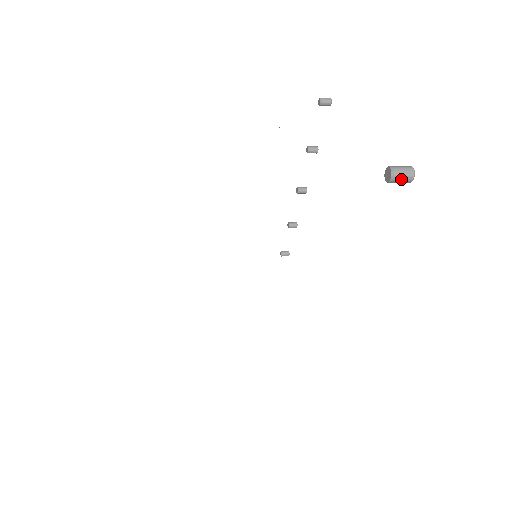
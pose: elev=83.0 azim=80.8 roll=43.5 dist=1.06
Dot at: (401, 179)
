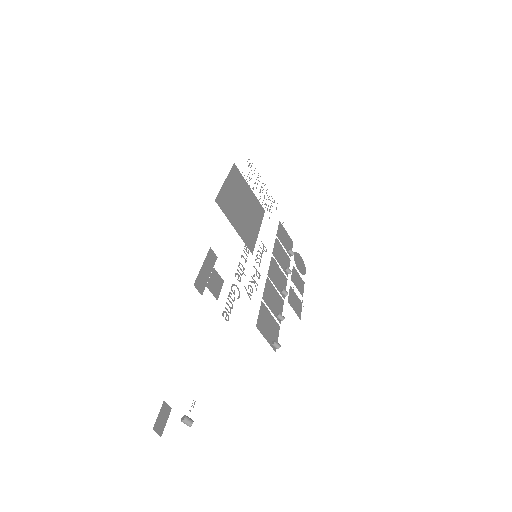
Dot at: (185, 422)
